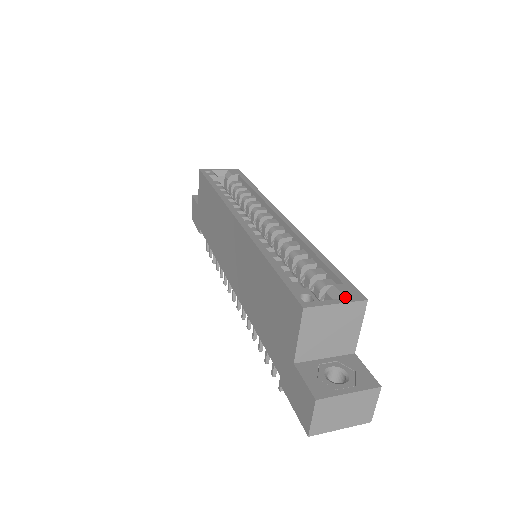
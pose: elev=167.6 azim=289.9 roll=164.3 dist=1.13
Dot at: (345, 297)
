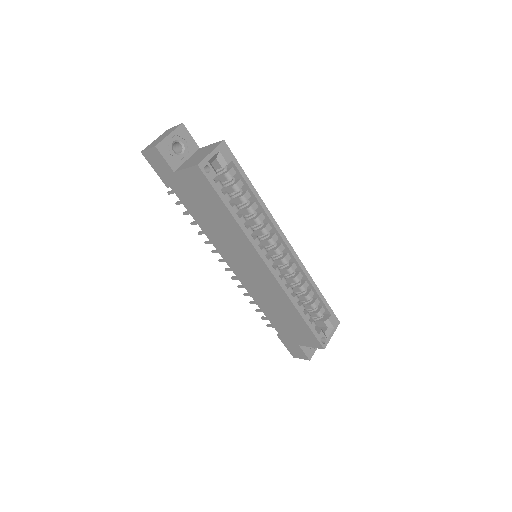
Dot at: (334, 327)
